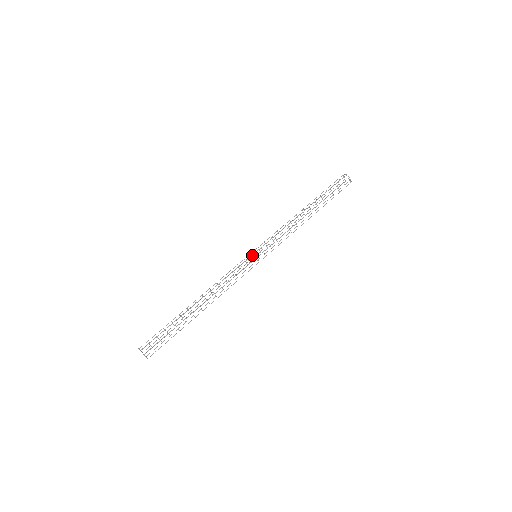
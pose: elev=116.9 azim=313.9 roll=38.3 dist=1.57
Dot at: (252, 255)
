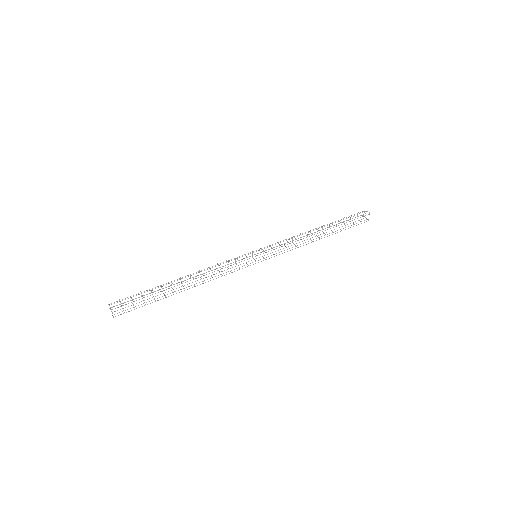
Dot at: (250, 253)
